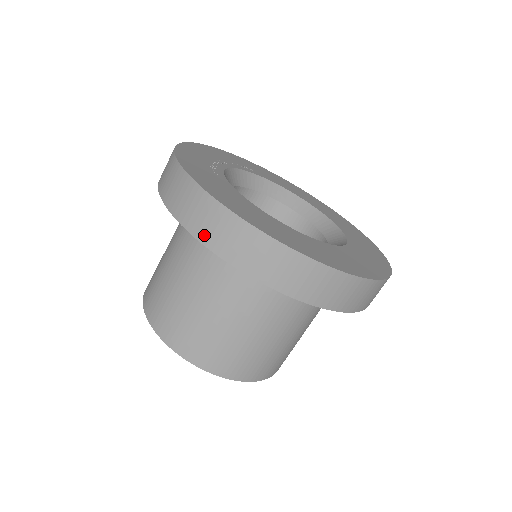
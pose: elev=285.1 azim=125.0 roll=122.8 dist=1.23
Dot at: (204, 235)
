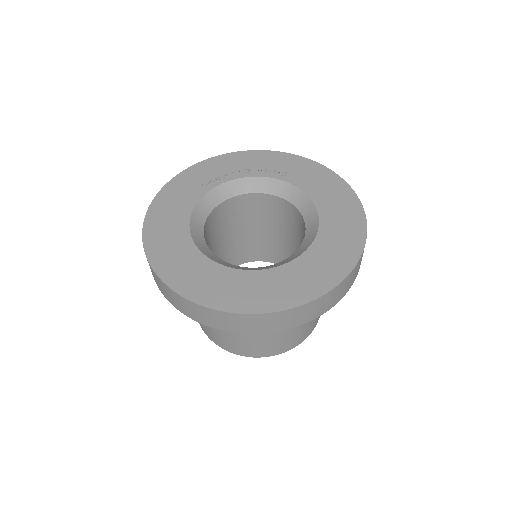
Dot at: occluded
